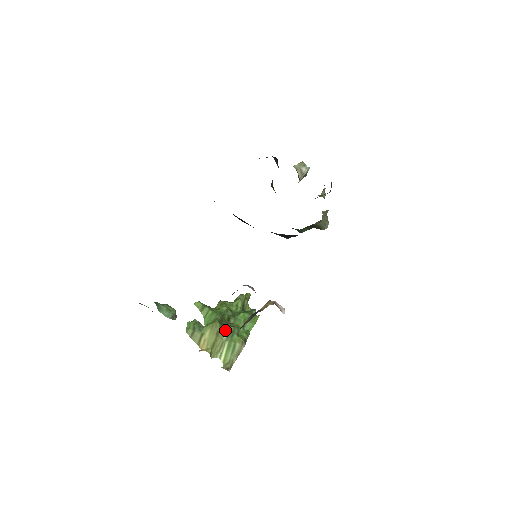
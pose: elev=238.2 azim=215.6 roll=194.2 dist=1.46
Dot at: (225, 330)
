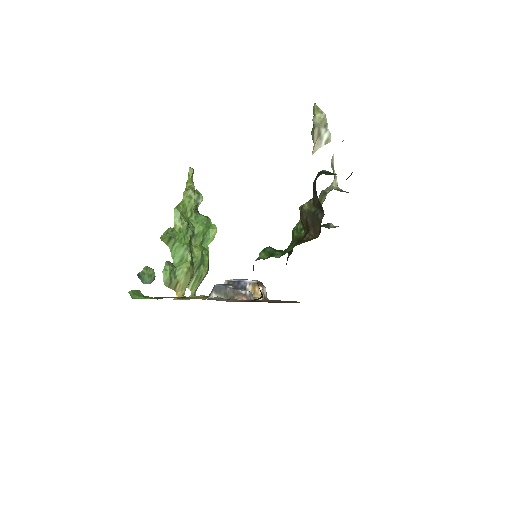
Dot at: (195, 268)
